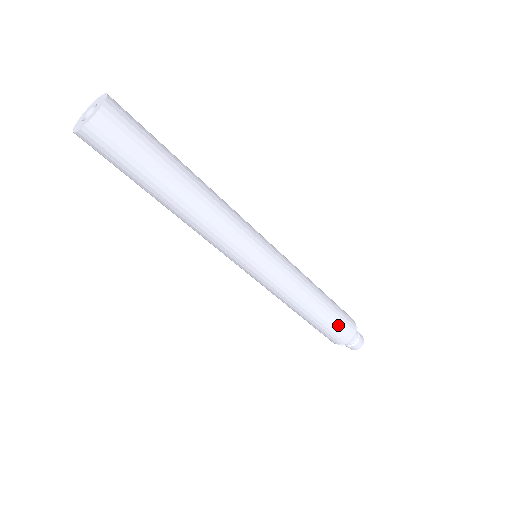
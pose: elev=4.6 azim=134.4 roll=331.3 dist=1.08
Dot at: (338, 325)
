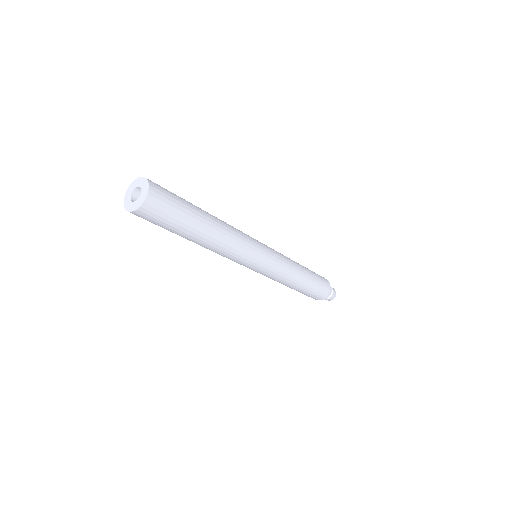
Dot at: (319, 287)
